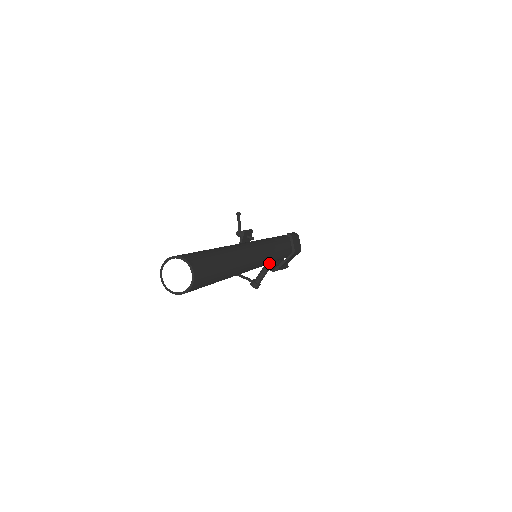
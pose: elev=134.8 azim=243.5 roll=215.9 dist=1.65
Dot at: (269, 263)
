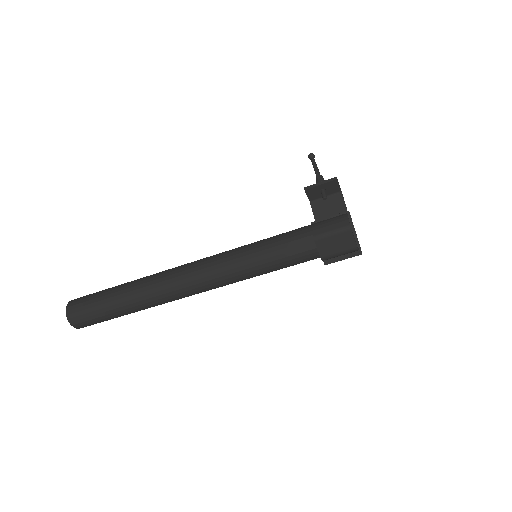
Dot at: (255, 276)
